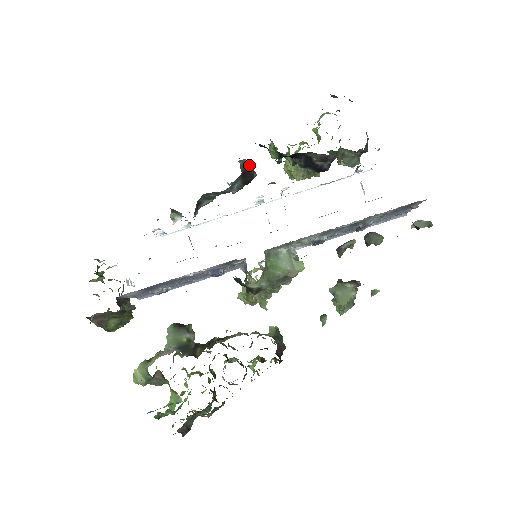
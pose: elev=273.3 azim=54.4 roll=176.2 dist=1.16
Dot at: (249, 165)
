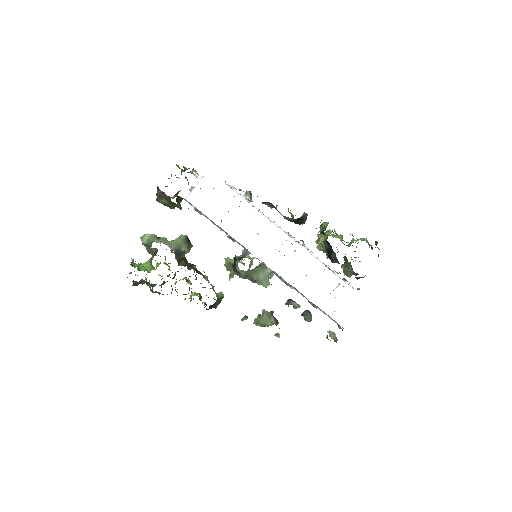
Dot at: occluded
